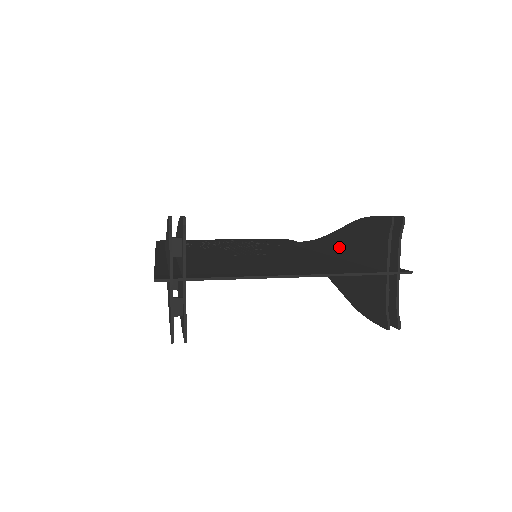
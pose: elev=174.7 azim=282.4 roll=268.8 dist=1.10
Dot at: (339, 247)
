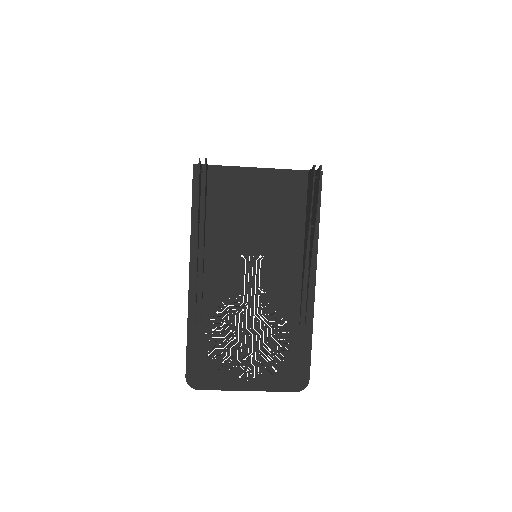
Dot at: occluded
